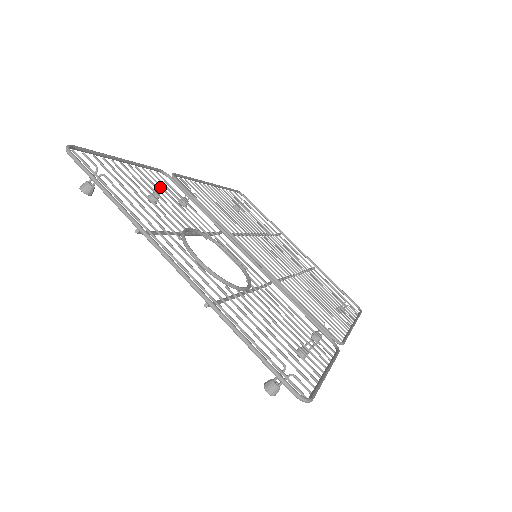
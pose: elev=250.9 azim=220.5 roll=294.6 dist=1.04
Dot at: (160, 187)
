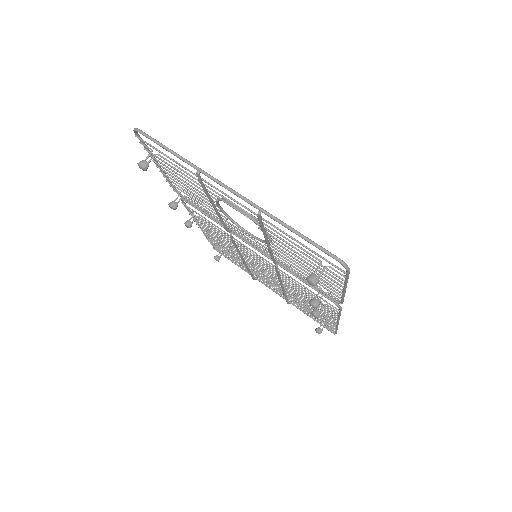
Dot at: occluded
